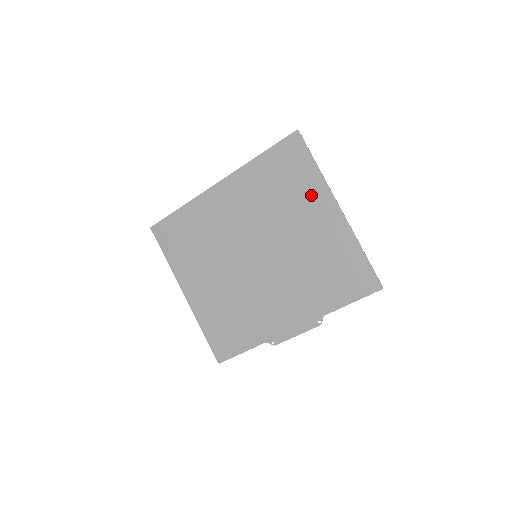
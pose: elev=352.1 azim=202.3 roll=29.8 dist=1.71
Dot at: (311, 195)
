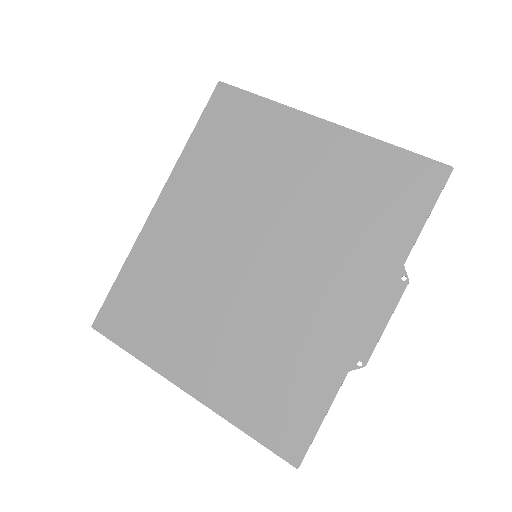
Dot at: (279, 133)
